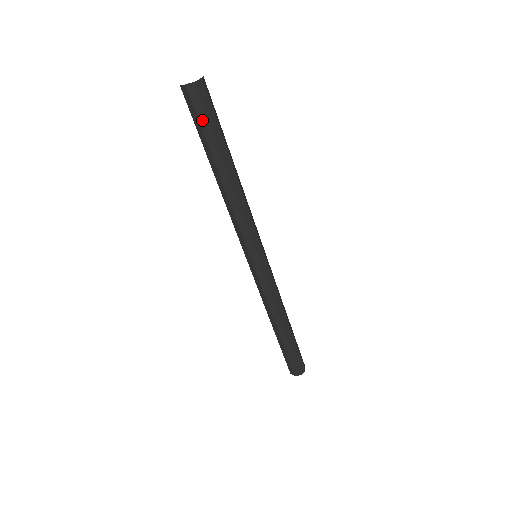
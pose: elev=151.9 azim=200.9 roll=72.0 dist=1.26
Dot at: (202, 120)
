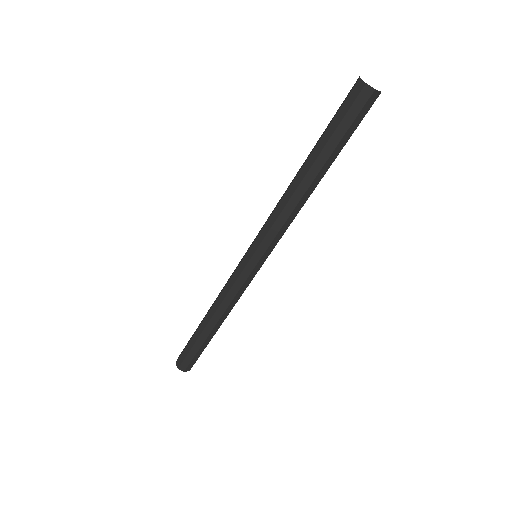
Dot at: (345, 122)
